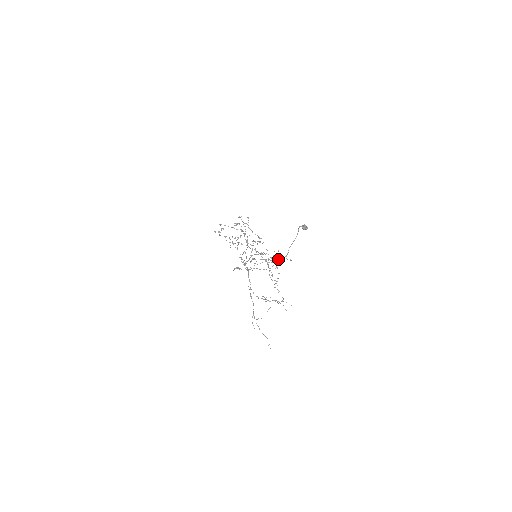
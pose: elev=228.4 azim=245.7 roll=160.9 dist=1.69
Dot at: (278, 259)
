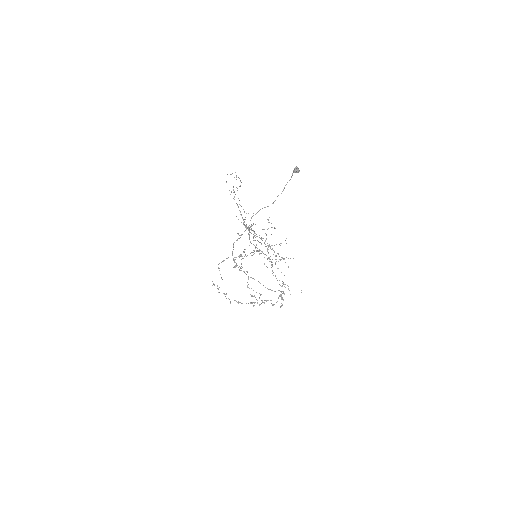
Dot at: (282, 293)
